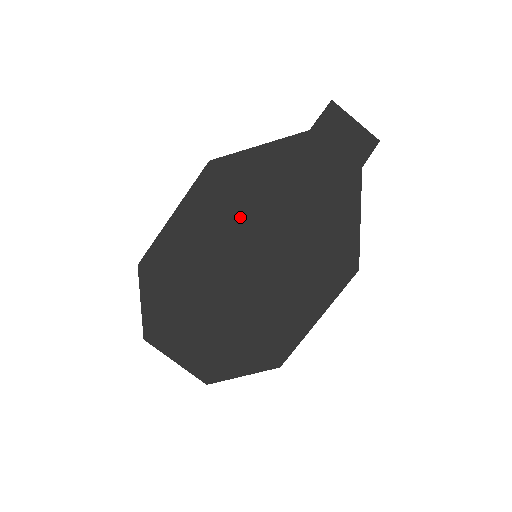
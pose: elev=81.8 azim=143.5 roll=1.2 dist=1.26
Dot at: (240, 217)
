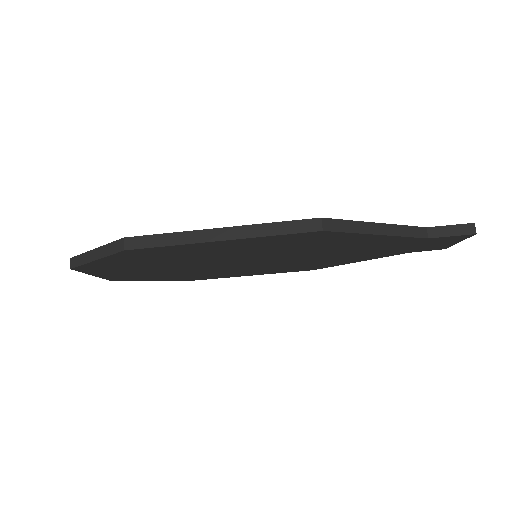
Dot at: (282, 251)
